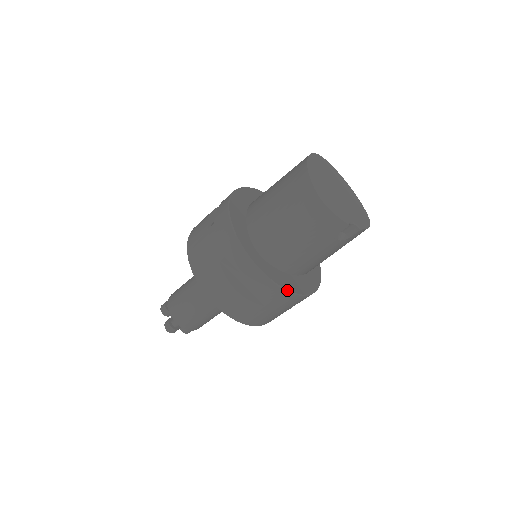
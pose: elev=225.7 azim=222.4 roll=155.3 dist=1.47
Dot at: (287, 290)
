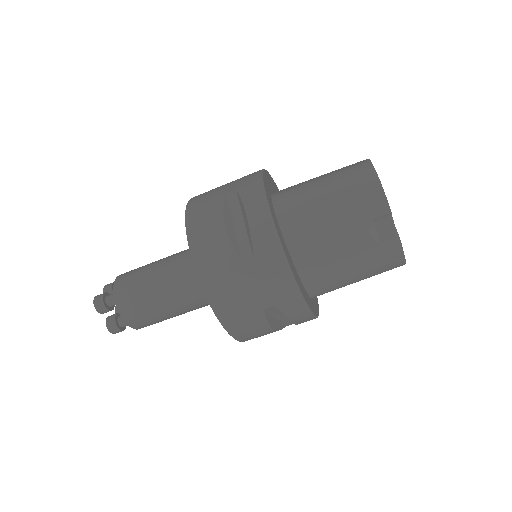
Dot at: (283, 250)
